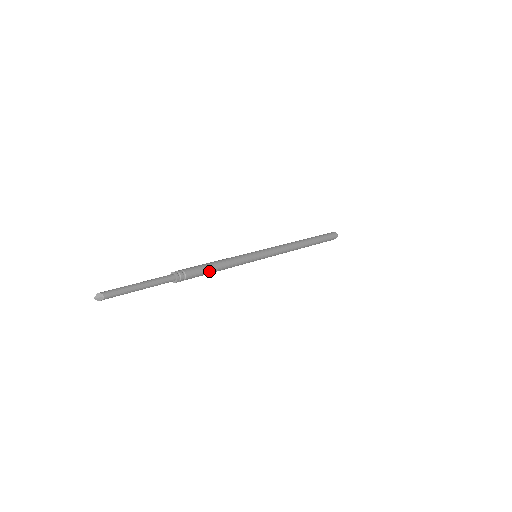
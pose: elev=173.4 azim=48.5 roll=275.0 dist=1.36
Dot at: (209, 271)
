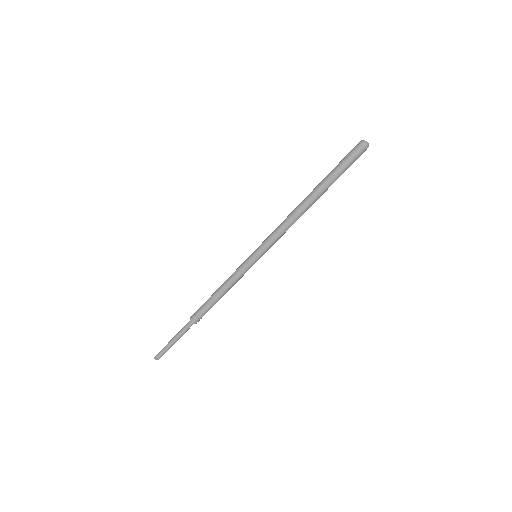
Dot at: (214, 302)
